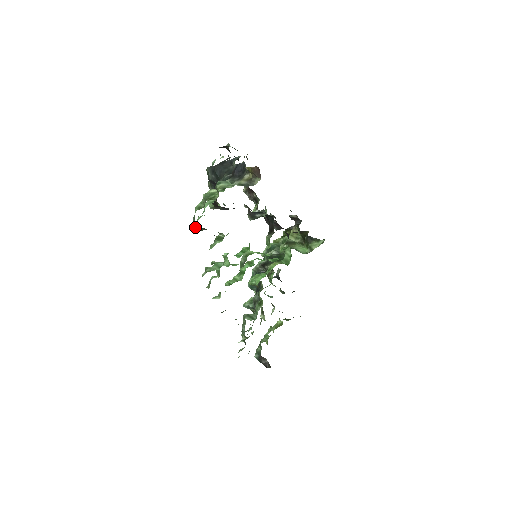
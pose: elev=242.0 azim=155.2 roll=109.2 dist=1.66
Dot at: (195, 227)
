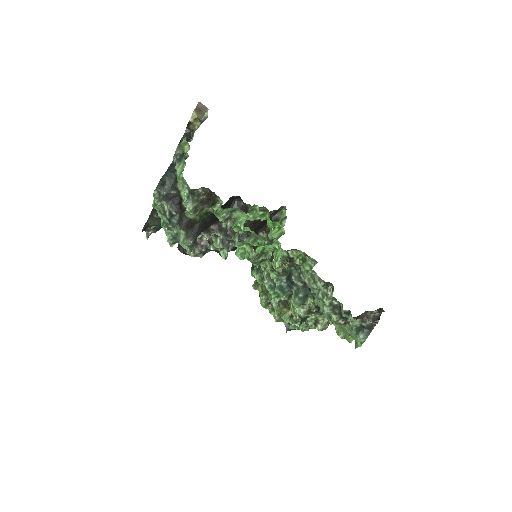
Dot at: (191, 209)
